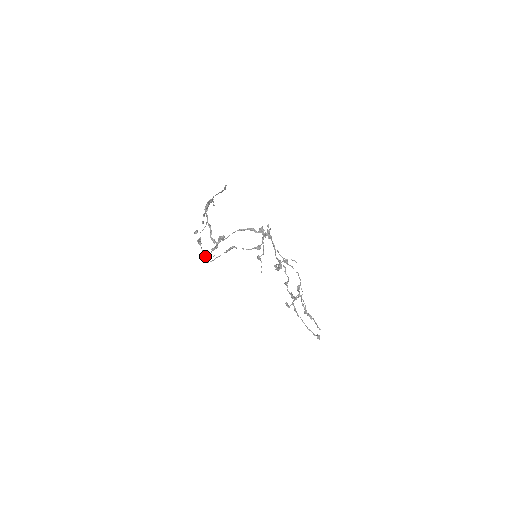
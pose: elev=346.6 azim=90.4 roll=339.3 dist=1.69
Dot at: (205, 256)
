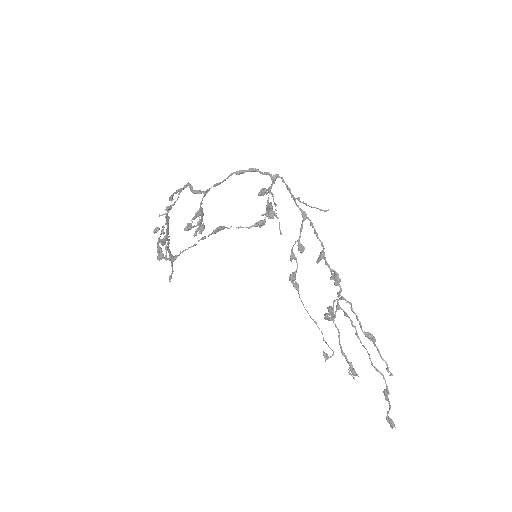
Dot at: (176, 256)
